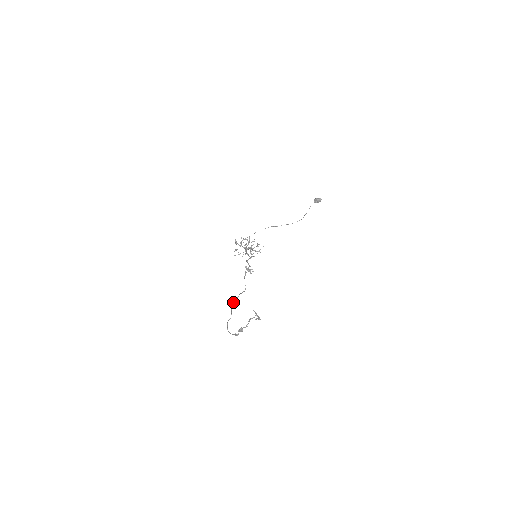
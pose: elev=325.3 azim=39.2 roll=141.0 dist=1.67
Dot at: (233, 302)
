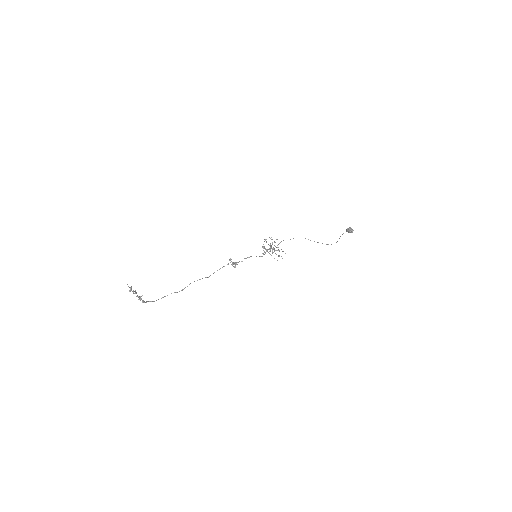
Dot at: (194, 281)
